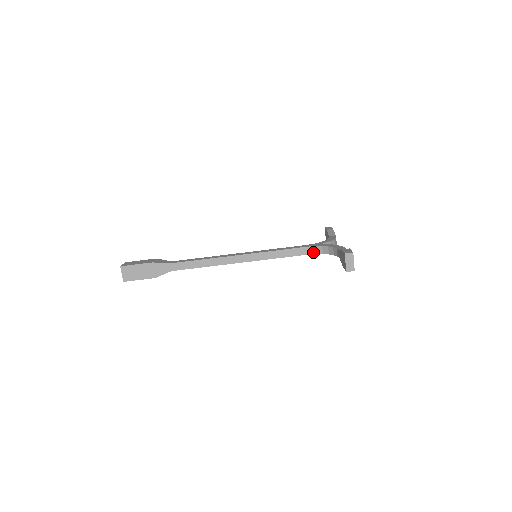
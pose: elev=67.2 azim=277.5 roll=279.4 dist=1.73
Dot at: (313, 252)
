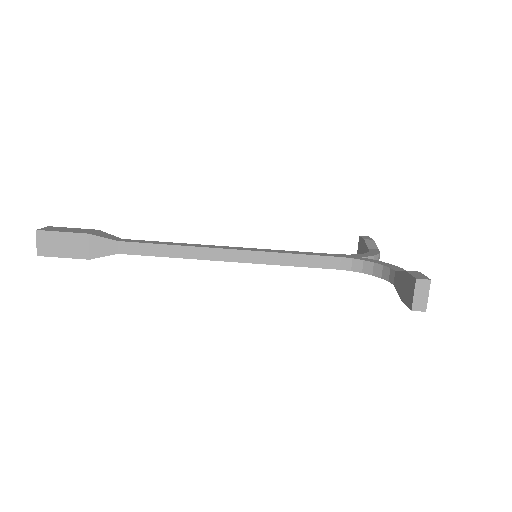
Dot at: (347, 267)
